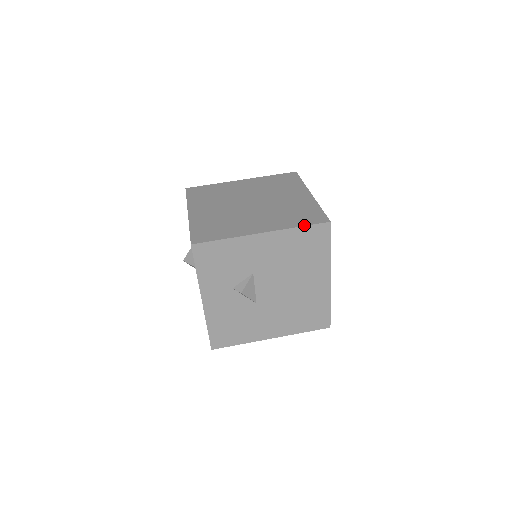
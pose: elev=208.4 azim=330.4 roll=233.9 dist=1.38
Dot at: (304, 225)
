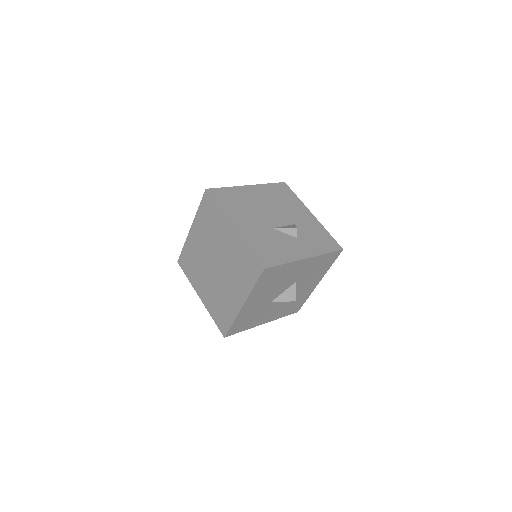
Dot at: (214, 321)
